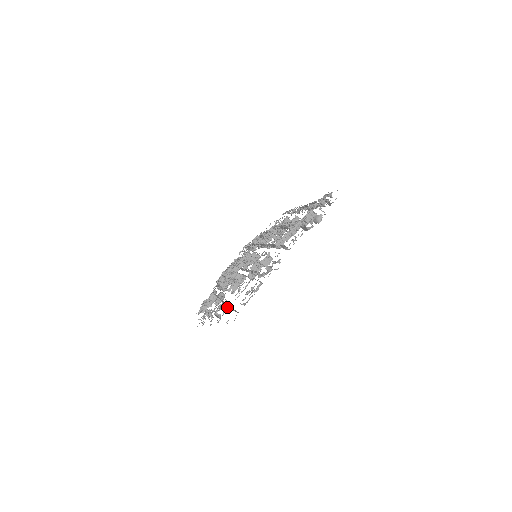
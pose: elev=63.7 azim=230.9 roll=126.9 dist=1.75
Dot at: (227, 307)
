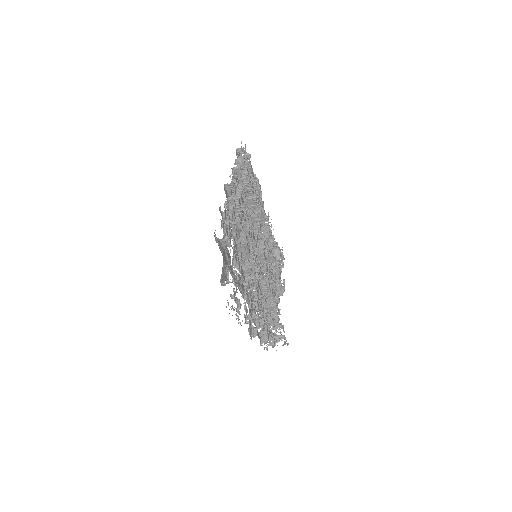
Dot at: (234, 271)
